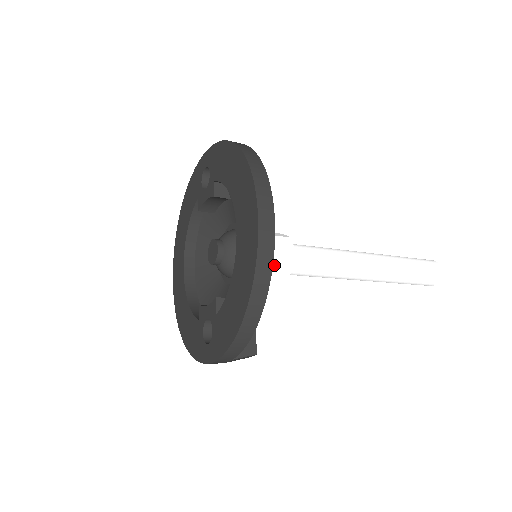
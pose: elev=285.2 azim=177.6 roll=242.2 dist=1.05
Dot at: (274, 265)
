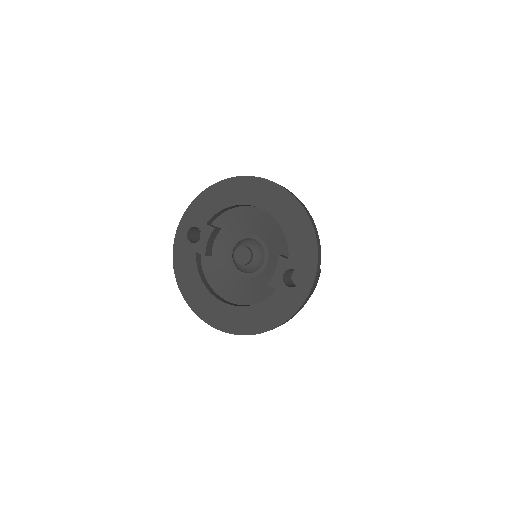
Dot at: occluded
